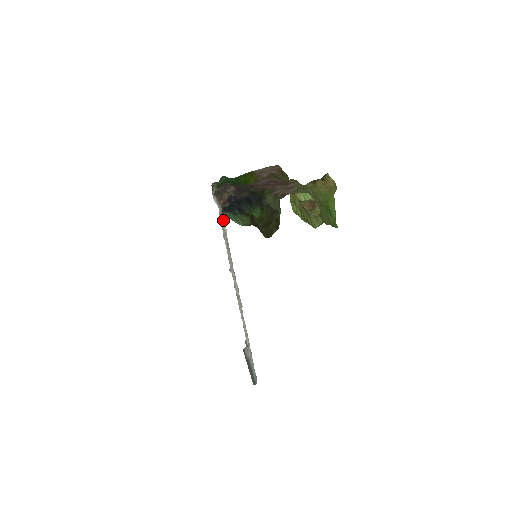
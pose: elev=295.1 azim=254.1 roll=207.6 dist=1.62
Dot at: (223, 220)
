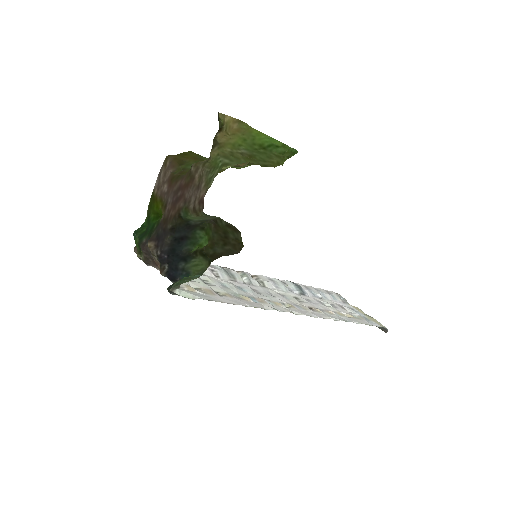
Dot at: (178, 295)
